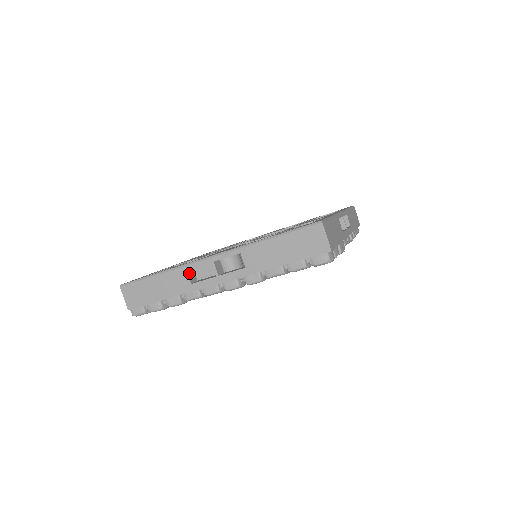
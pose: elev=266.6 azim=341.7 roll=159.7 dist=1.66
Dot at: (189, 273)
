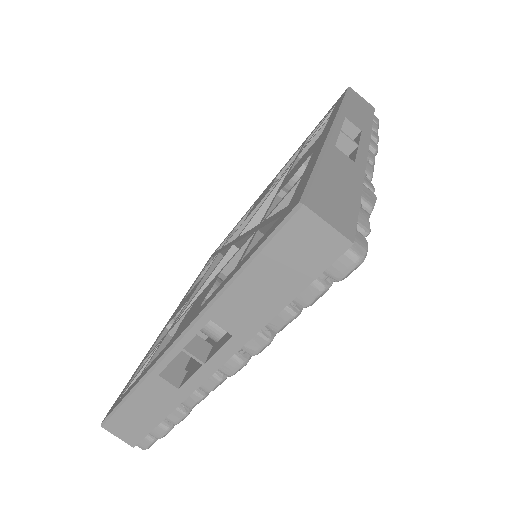
Dot at: (166, 374)
